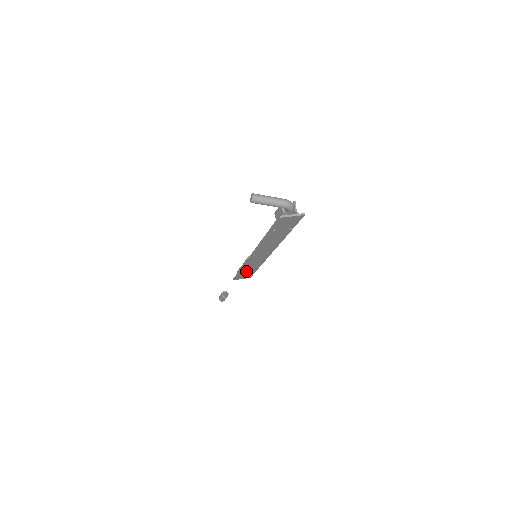
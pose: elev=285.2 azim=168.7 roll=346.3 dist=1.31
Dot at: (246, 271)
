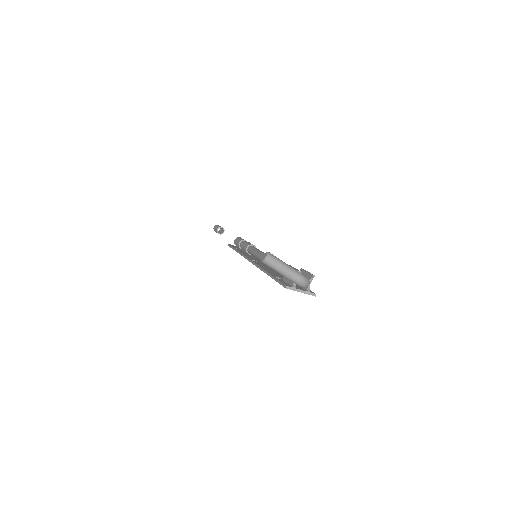
Dot at: occluded
